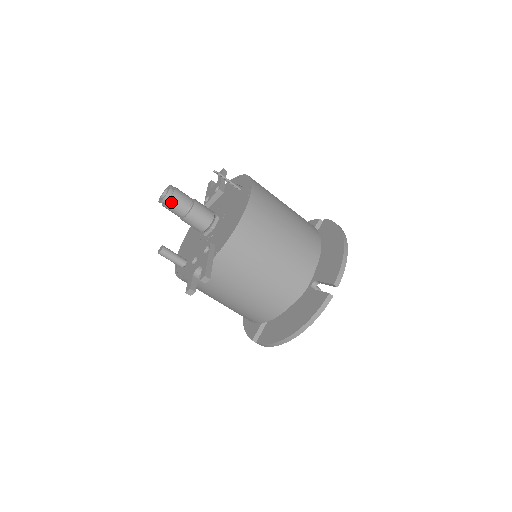
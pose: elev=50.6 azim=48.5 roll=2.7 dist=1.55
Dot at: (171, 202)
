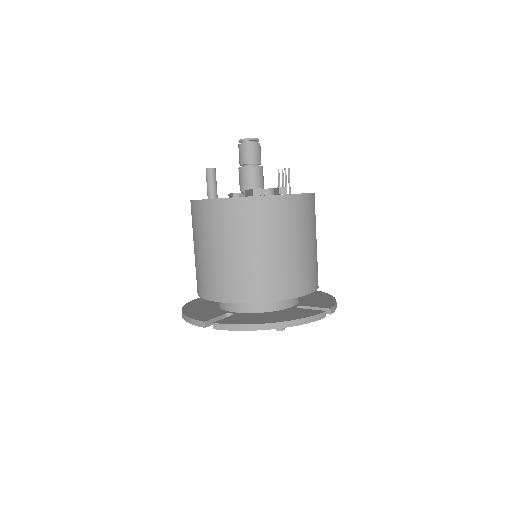
Dot at: (254, 146)
